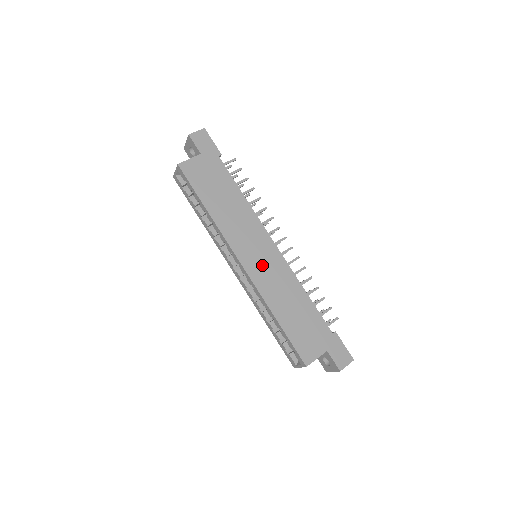
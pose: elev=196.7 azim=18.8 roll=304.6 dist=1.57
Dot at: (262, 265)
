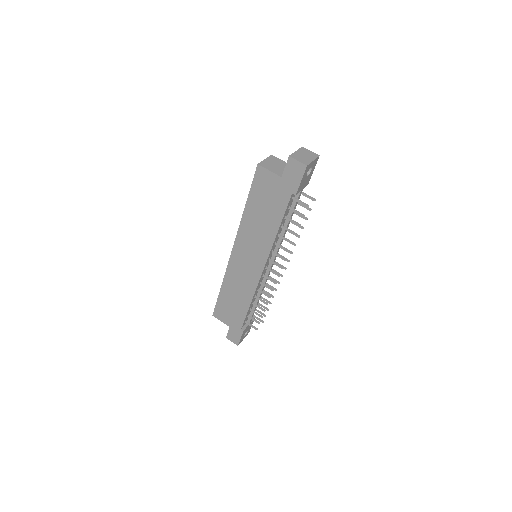
Dot at: (242, 266)
